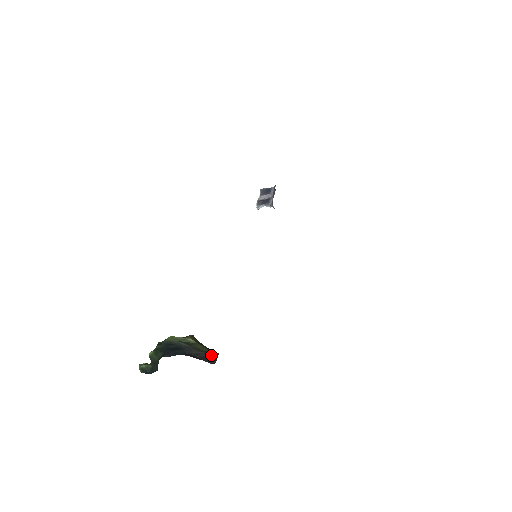
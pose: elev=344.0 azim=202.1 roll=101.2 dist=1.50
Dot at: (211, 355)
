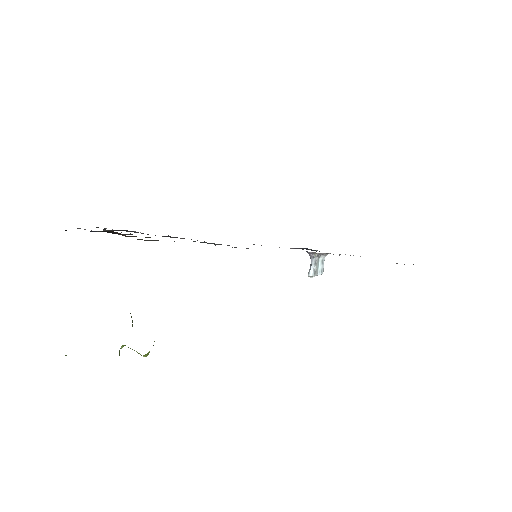
Dot at: occluded
